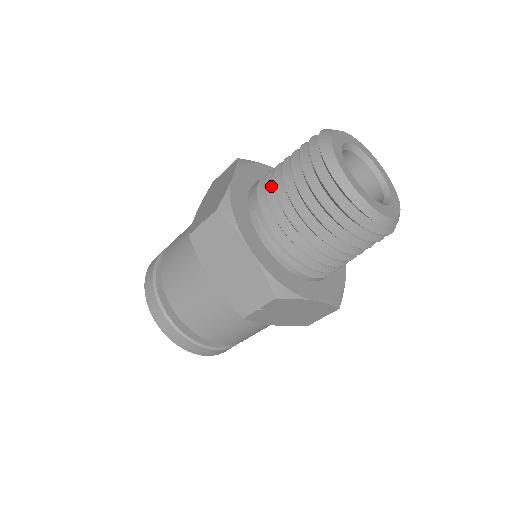
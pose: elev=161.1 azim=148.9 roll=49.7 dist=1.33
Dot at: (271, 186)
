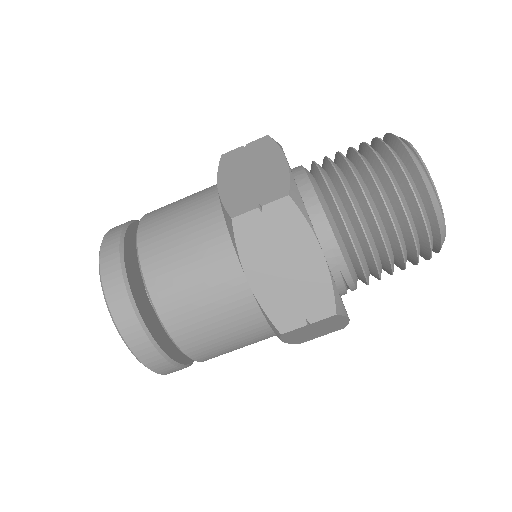
Dot at: (358, 244)
